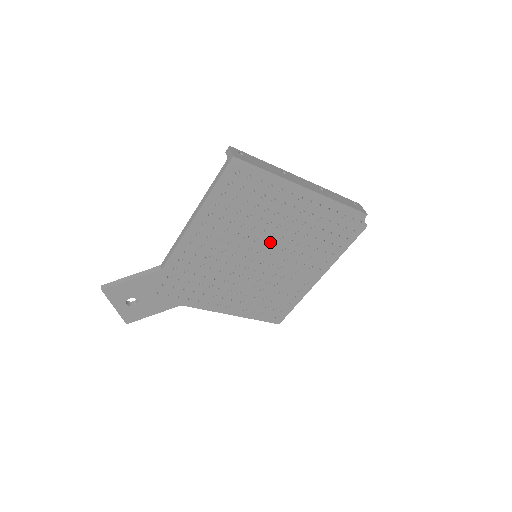
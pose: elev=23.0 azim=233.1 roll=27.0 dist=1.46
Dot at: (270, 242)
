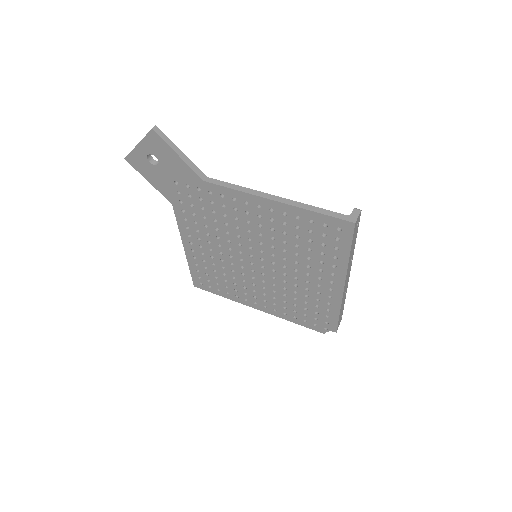
Dot at: (276, 266)
